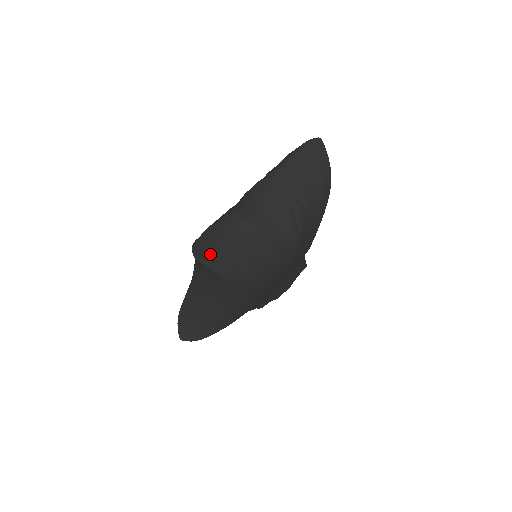
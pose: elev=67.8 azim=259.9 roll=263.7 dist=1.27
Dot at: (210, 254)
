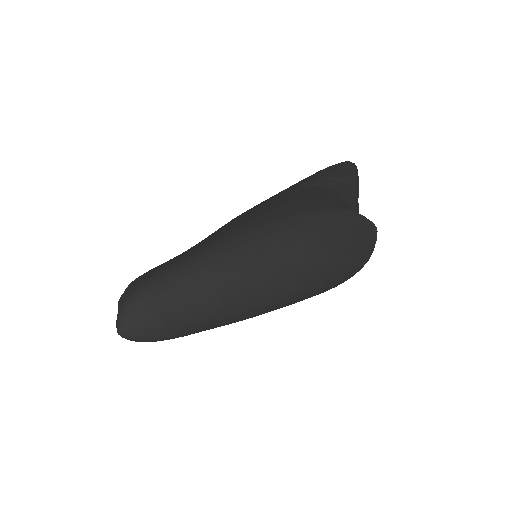
Dot at: occluded
